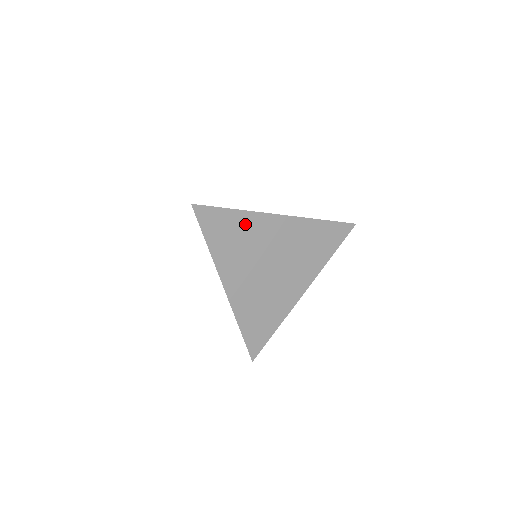
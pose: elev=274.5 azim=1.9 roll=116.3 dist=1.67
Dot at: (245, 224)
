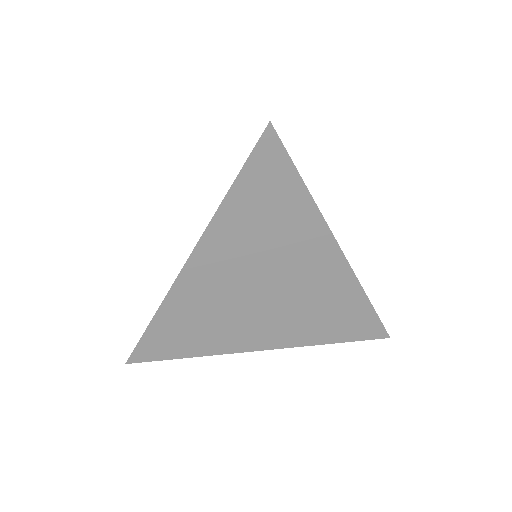
Dot at: (179, 312)
